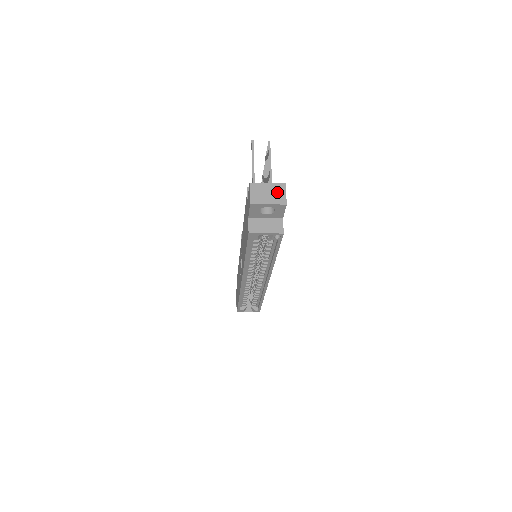
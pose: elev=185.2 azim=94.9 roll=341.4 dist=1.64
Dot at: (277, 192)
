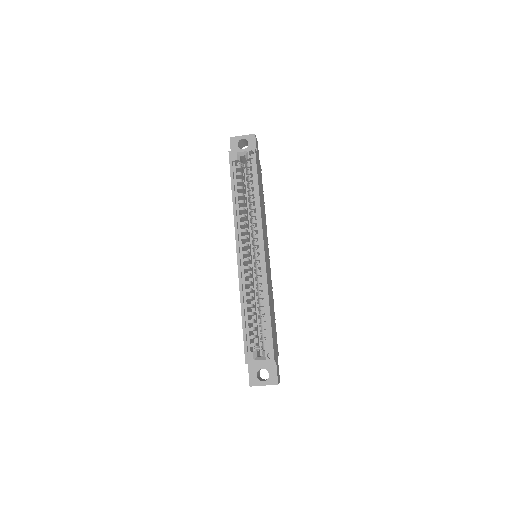
Dot at: occluded
